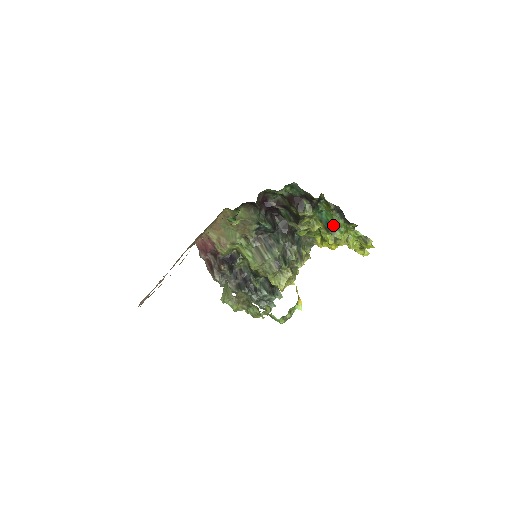
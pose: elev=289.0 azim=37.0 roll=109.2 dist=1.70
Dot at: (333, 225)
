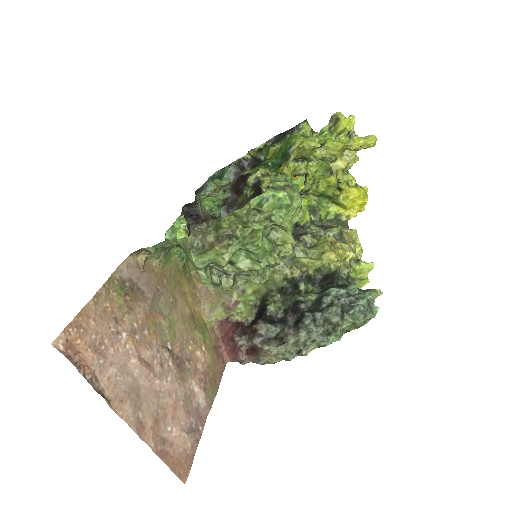
Dot at: (285, 147)
